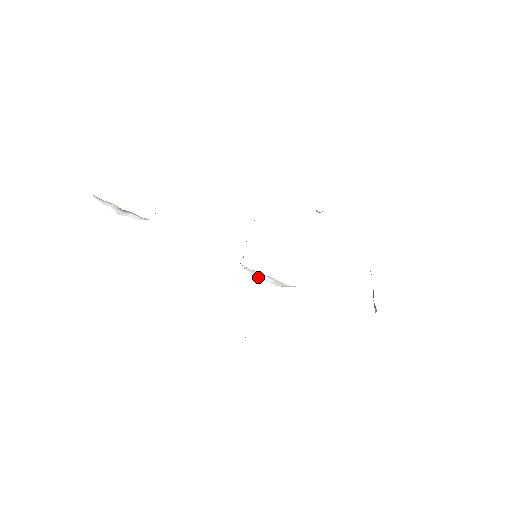
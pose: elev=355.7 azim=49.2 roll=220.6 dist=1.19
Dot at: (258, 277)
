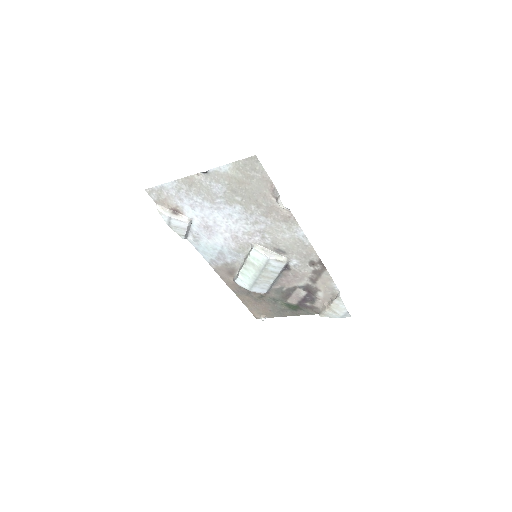
Dot at: (265, 254)
